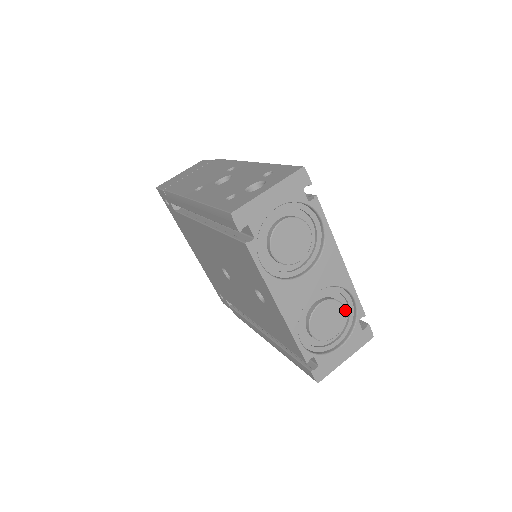
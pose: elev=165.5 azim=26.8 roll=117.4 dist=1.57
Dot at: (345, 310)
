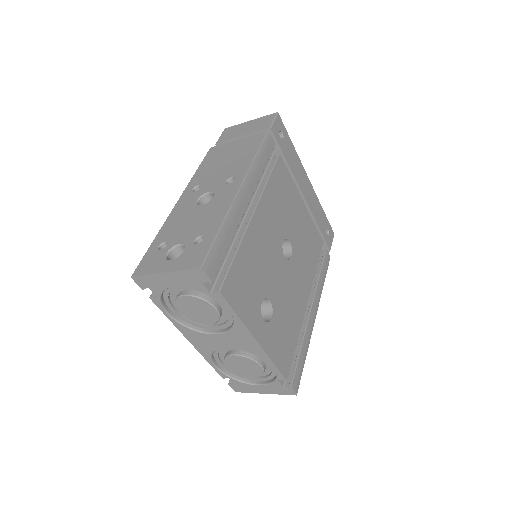
Dot at: (269, 366)
